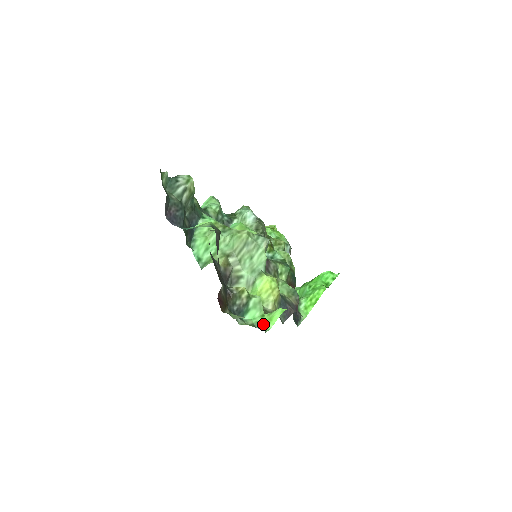
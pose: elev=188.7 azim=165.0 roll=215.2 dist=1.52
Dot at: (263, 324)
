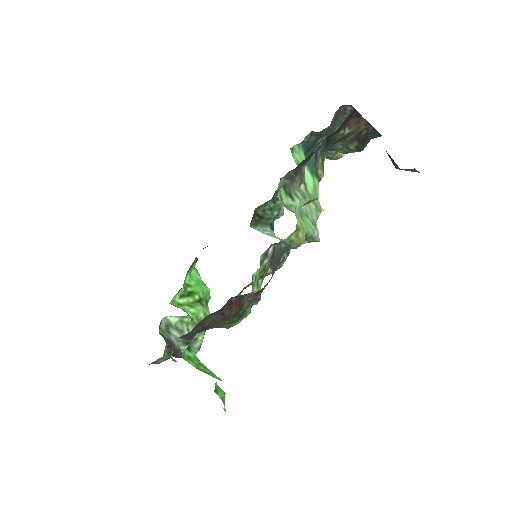
Dot at: occluded
